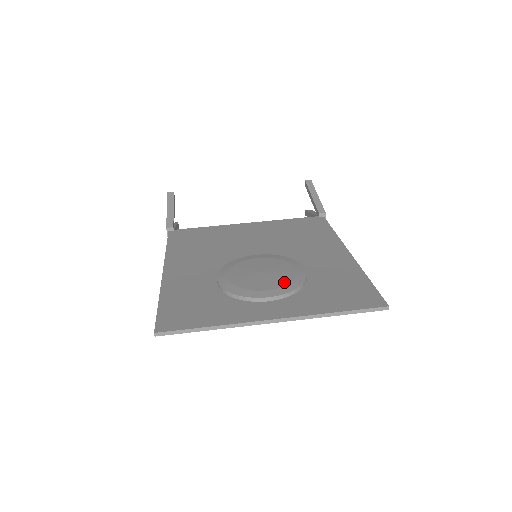
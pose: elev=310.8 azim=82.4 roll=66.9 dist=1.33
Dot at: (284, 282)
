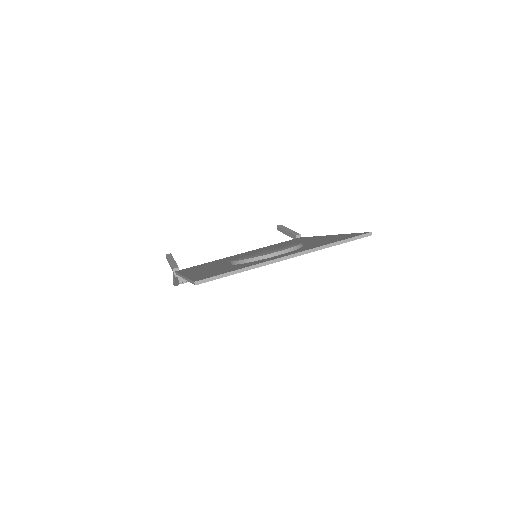
Dot at: (286, 246)
